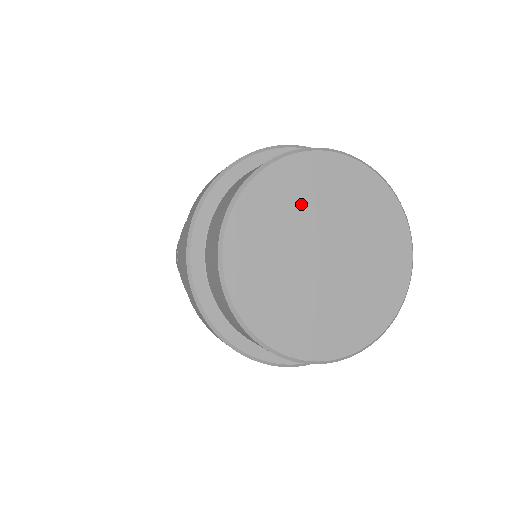
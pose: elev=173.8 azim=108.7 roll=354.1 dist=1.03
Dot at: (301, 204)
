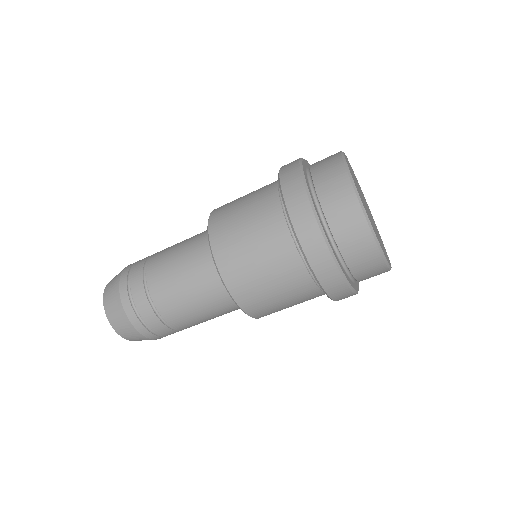
Dot at: (357, 183)
